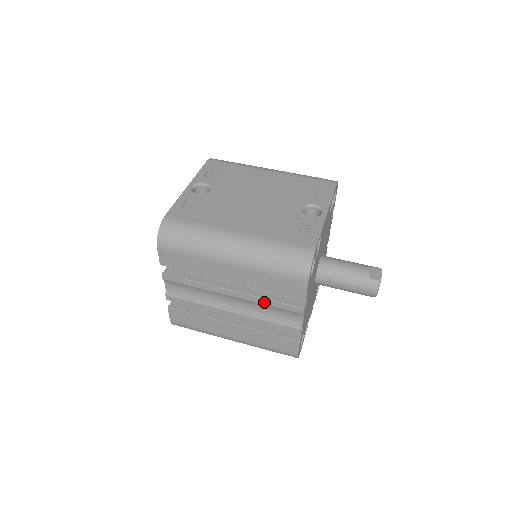
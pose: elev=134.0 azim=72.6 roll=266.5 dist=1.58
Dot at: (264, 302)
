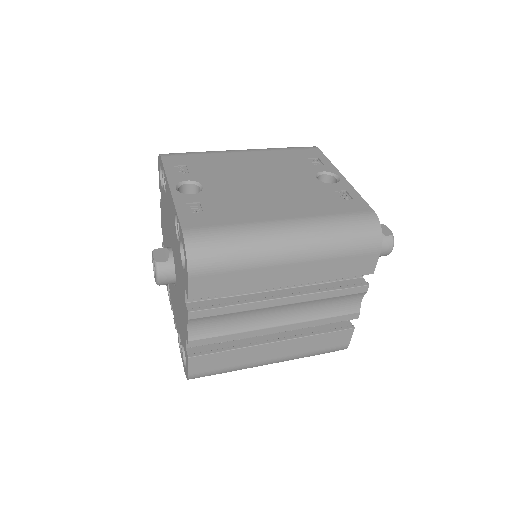
Dot at: (324, 296)
